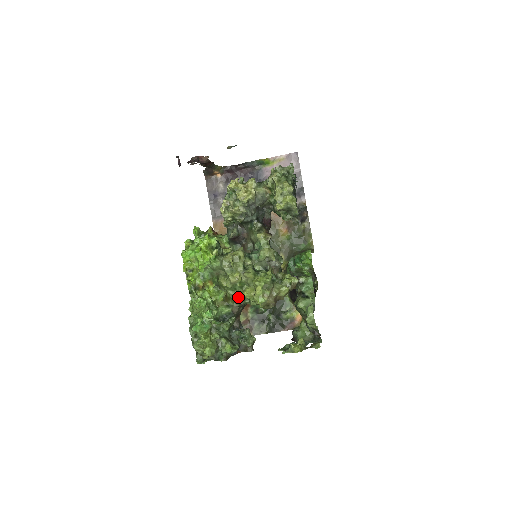
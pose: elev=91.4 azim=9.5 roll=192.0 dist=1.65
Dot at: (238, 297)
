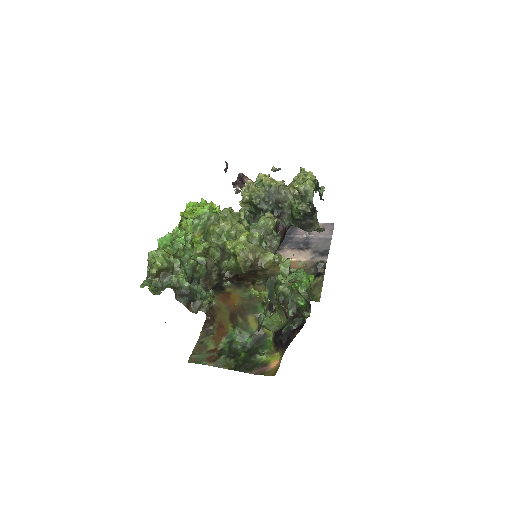
Dot at: (219, 260)
